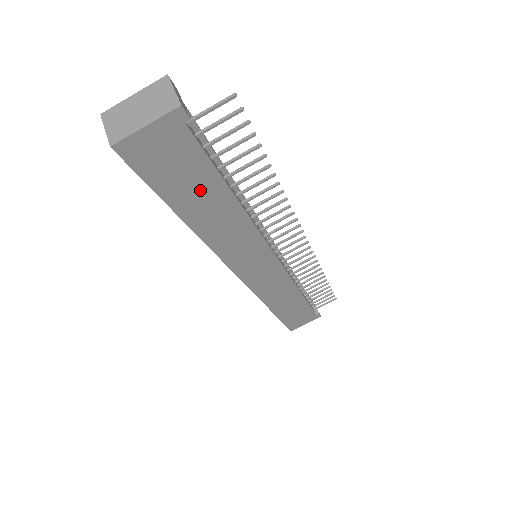
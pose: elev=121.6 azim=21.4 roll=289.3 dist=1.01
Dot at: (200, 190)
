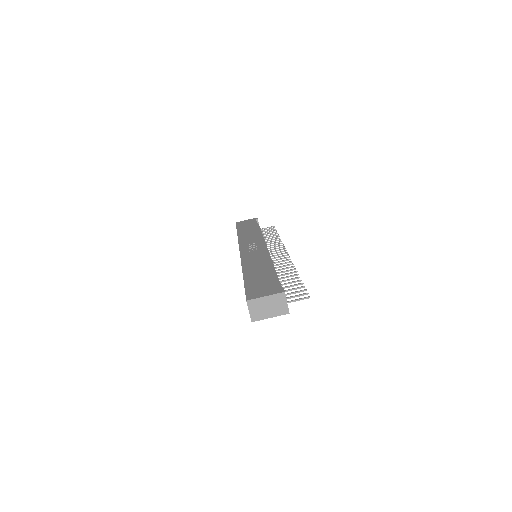
Dot at: occluded
